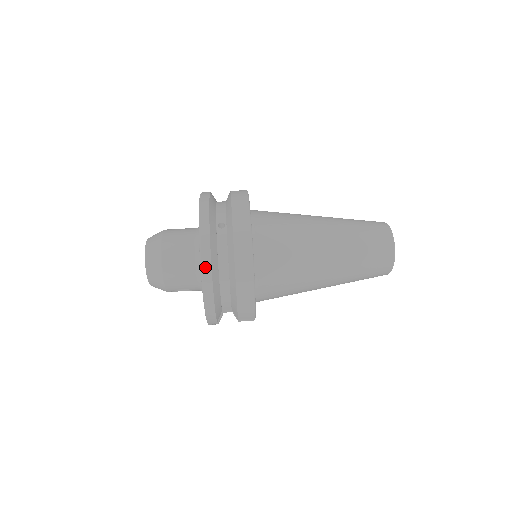
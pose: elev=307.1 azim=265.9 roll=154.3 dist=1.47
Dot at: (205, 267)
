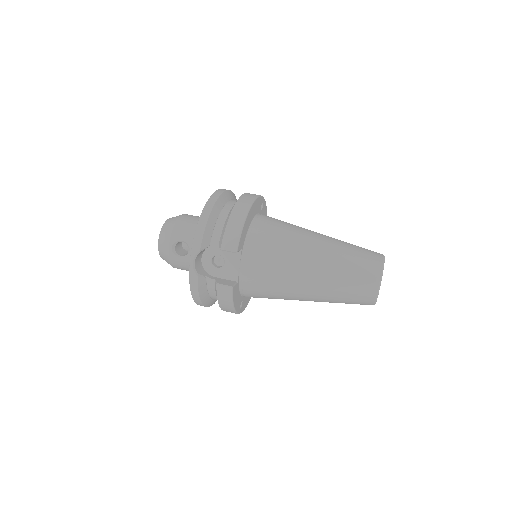
Dot at: (216, 194)
